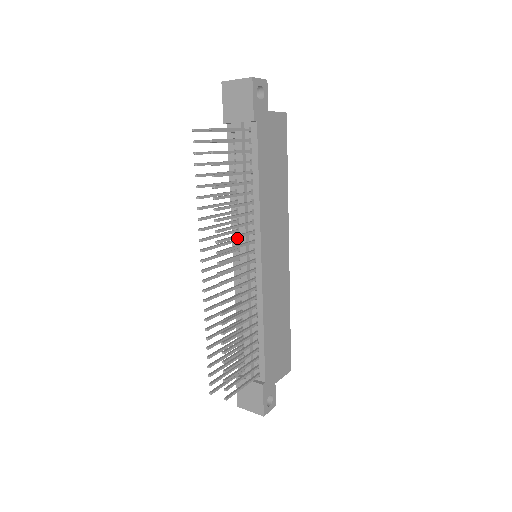
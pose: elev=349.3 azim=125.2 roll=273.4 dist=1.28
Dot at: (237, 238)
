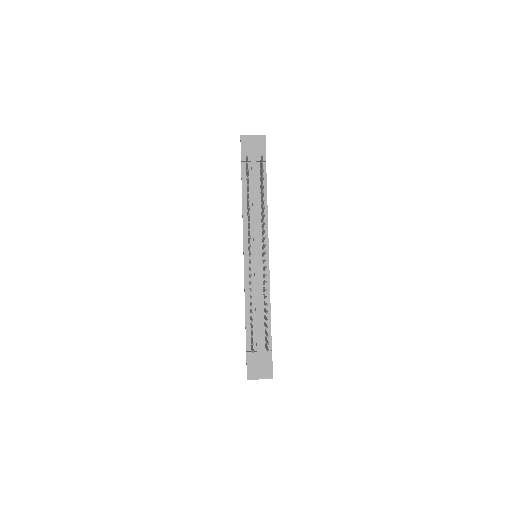
Dot at: occluded
